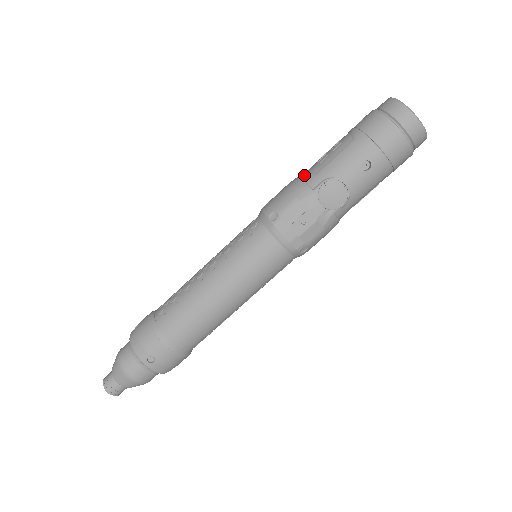
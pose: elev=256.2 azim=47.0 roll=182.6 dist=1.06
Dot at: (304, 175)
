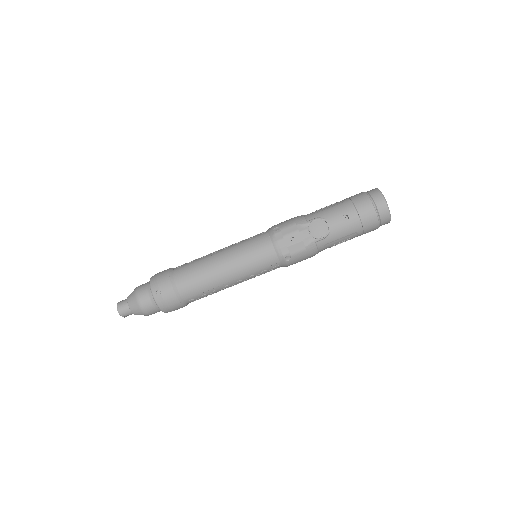
Dot at: occluded
